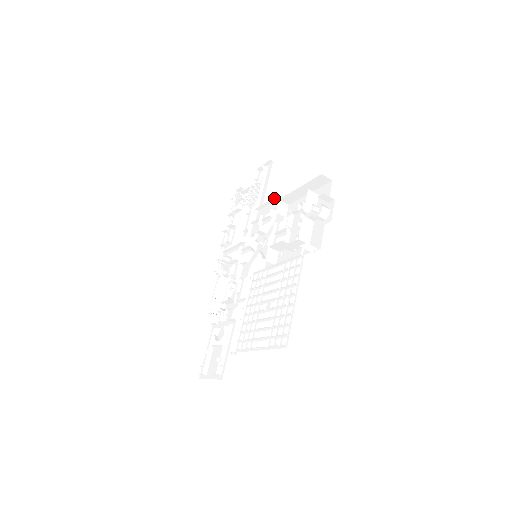
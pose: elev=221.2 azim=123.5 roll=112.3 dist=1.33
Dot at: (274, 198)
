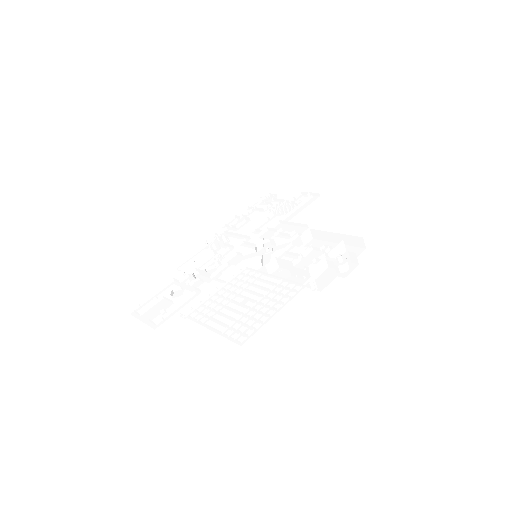
Dot at: (303, 224)
